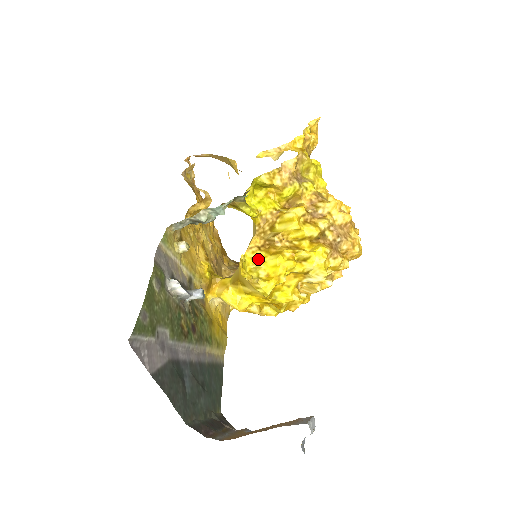
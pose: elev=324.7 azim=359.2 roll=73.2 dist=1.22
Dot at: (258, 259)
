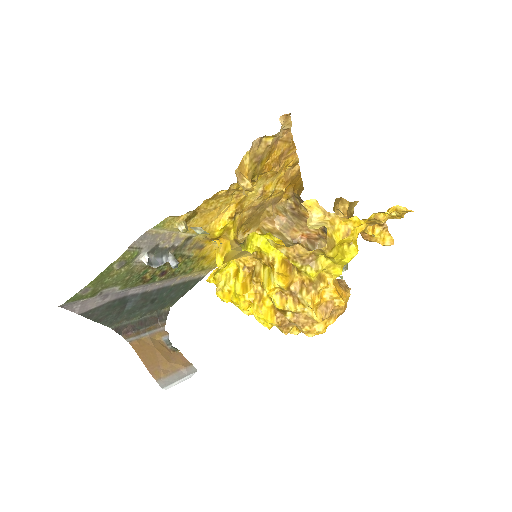
Dot at: (237, 273)
